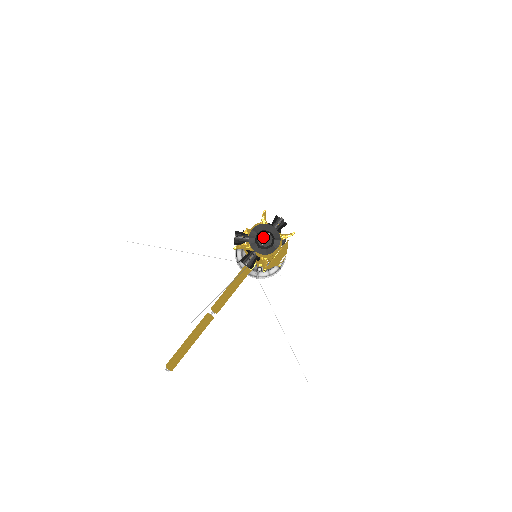
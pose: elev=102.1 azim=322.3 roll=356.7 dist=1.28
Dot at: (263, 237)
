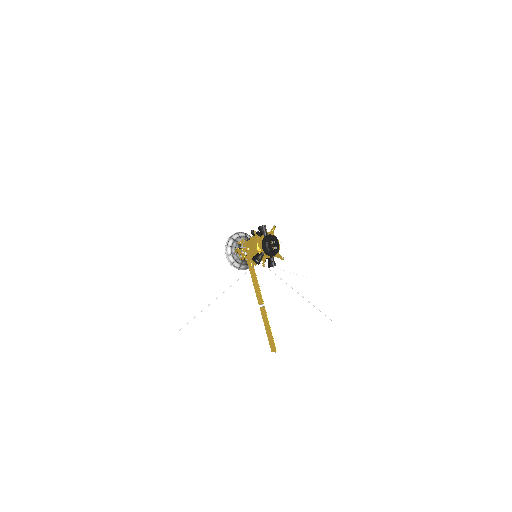
Dot at: (270, 245)
